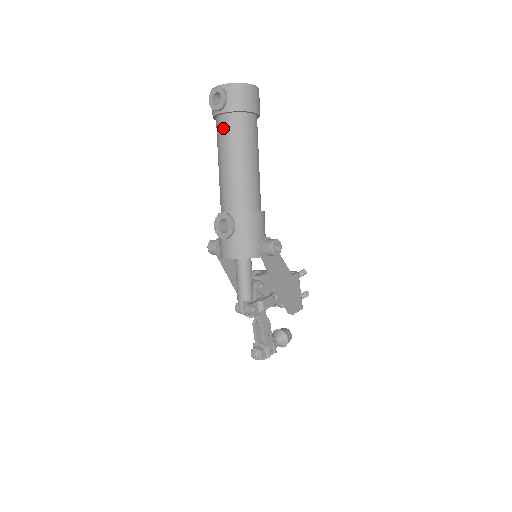
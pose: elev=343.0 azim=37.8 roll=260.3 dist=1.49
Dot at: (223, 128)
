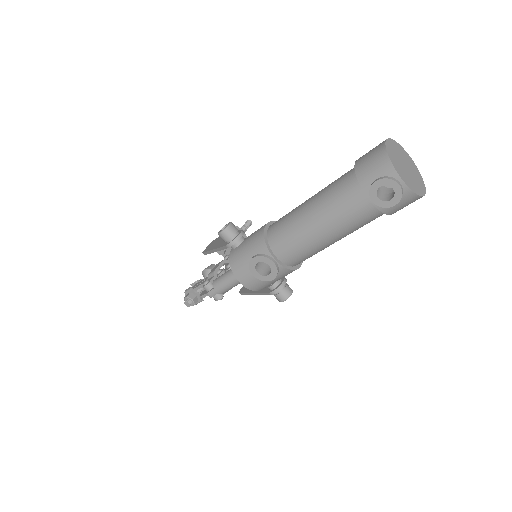
Dot at: (355, 209)
